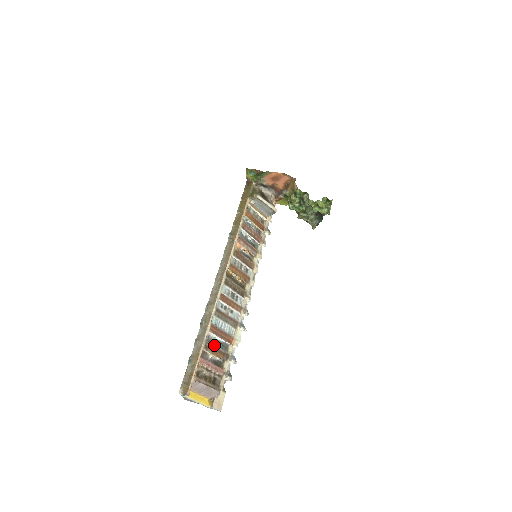
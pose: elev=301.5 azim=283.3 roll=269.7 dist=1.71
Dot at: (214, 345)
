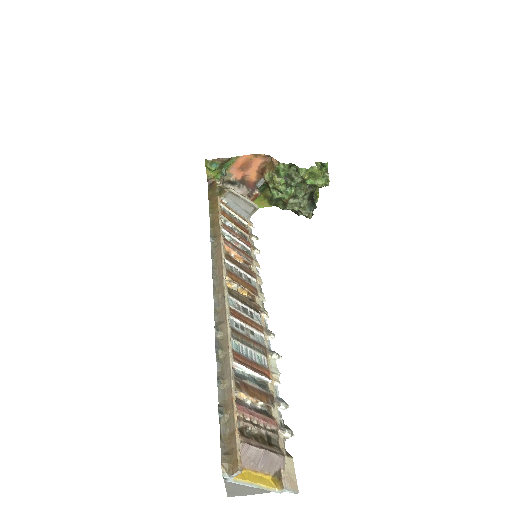
Dot at: (248, 382)
